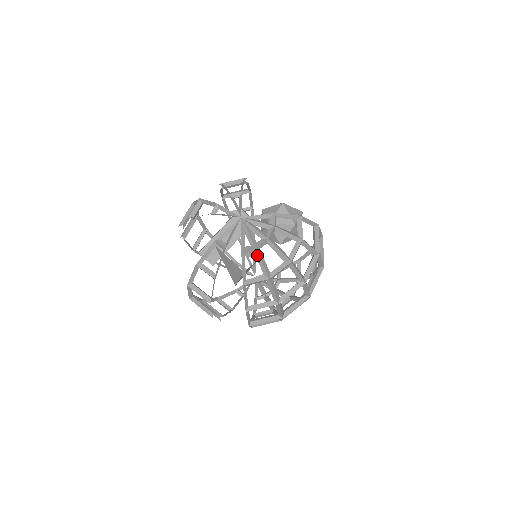
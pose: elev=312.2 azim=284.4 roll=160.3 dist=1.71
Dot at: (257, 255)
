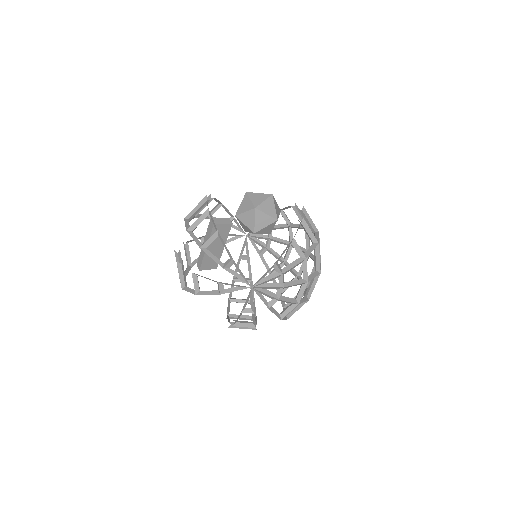
Dot at: occluded
